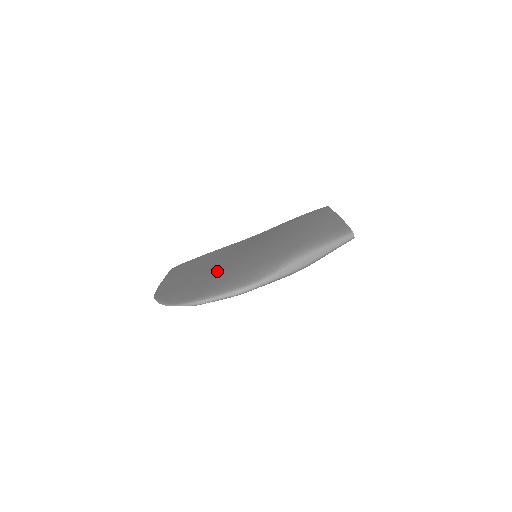
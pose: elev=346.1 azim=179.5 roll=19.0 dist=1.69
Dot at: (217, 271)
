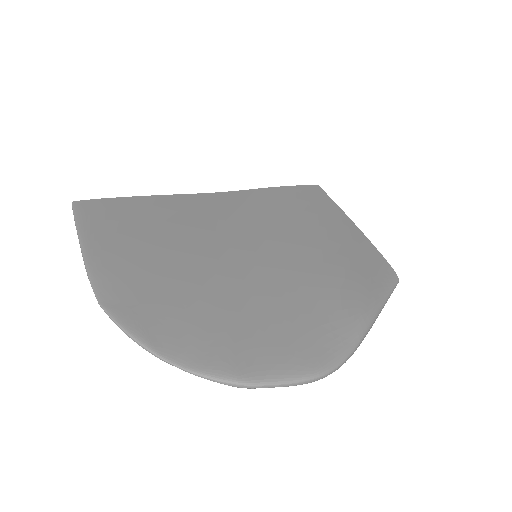
Dot at: (231, 292)
